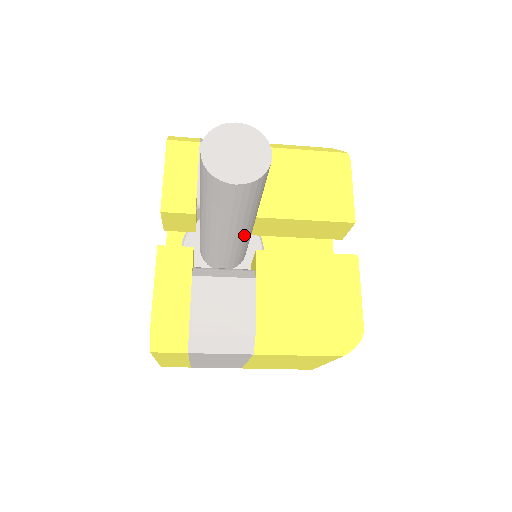
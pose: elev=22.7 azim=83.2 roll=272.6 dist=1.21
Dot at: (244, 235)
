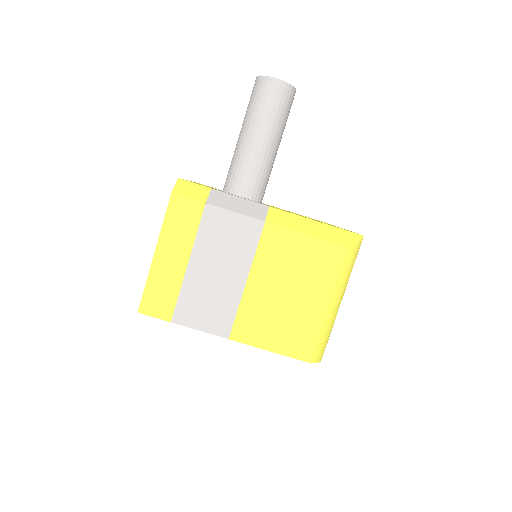
Dot at: (264, 168)
